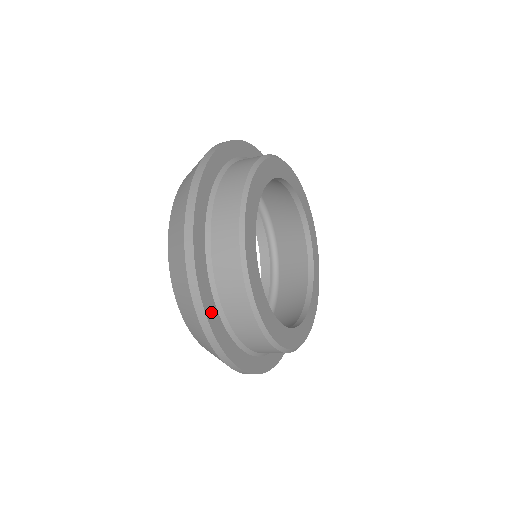
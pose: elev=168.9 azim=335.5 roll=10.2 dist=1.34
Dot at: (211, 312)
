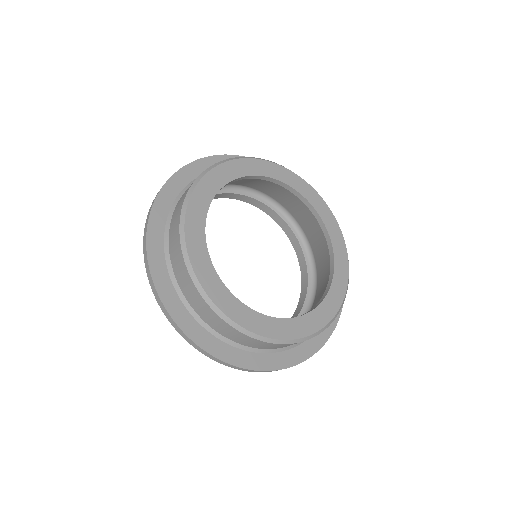
Dot at: (175, 307)
